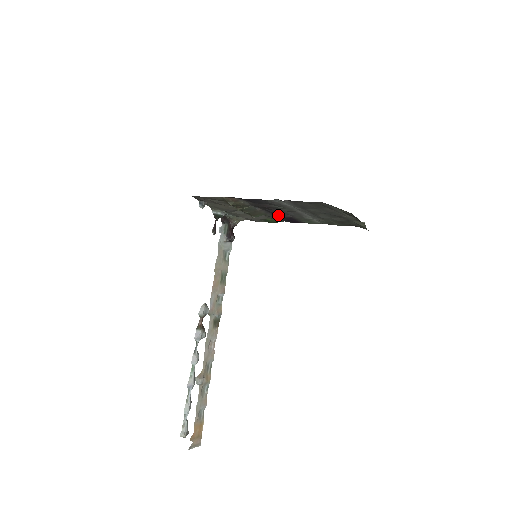
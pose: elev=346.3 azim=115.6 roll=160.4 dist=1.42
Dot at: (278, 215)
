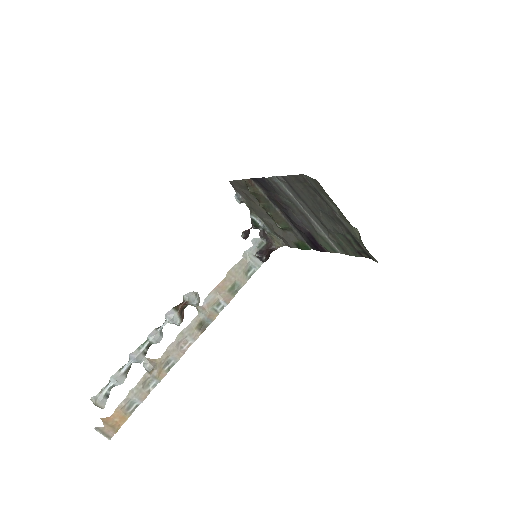
Dot at: (293, 221)
